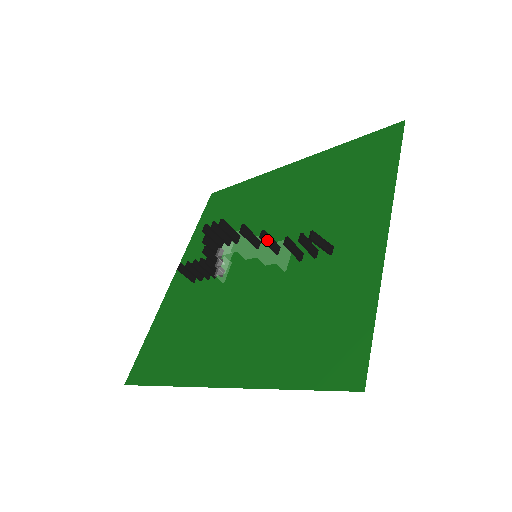
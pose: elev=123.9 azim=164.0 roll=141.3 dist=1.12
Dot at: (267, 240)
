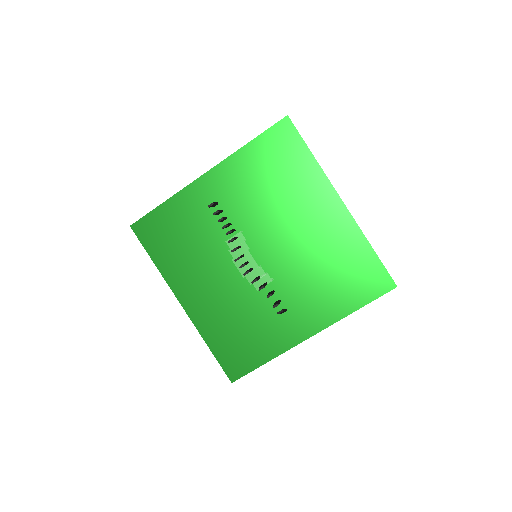
Dot at: occluded
